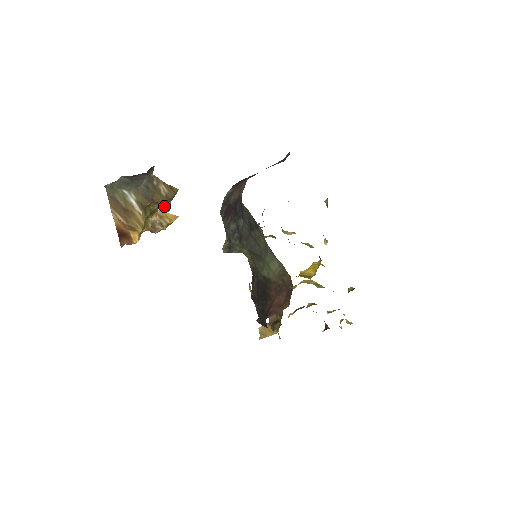
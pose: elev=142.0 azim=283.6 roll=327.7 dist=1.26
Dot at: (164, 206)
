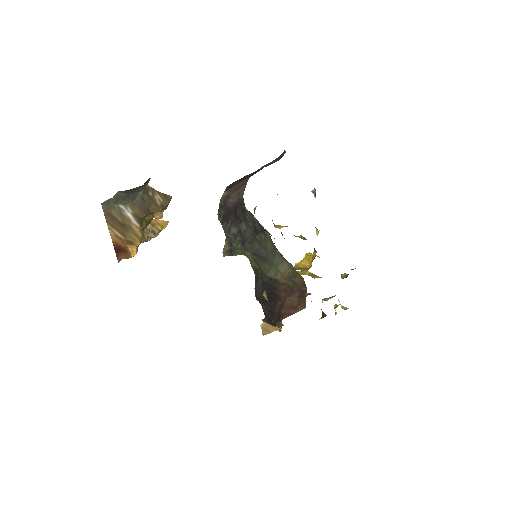
Dot at: (157, 214)
